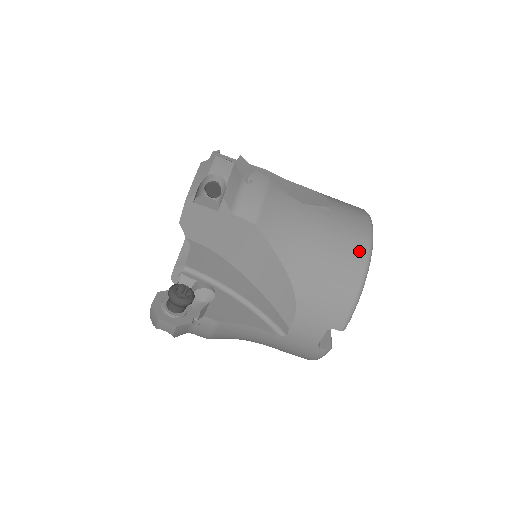
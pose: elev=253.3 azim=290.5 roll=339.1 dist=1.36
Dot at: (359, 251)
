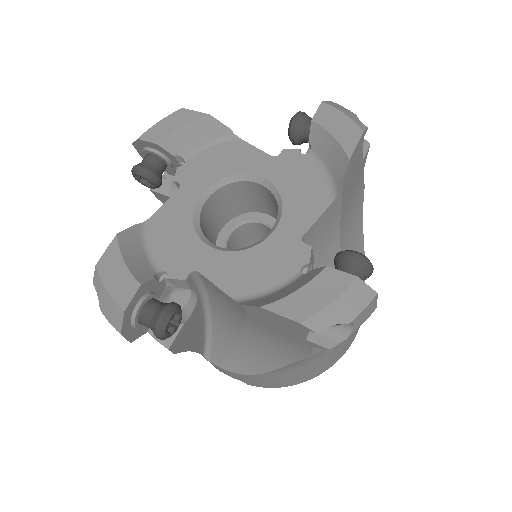
Dot at: (329, 366)
